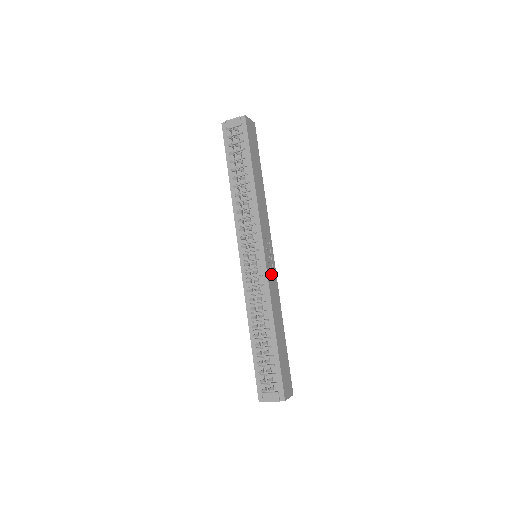
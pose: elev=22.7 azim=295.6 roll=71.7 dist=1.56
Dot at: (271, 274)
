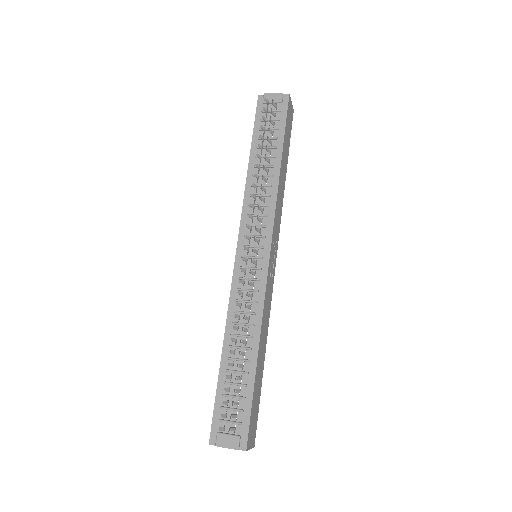
Dot at: (269, 282)
